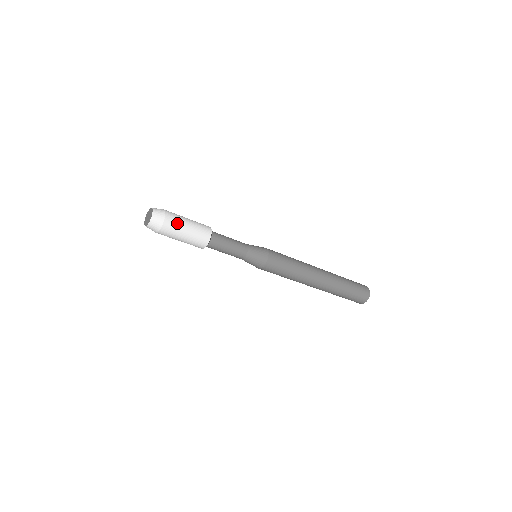
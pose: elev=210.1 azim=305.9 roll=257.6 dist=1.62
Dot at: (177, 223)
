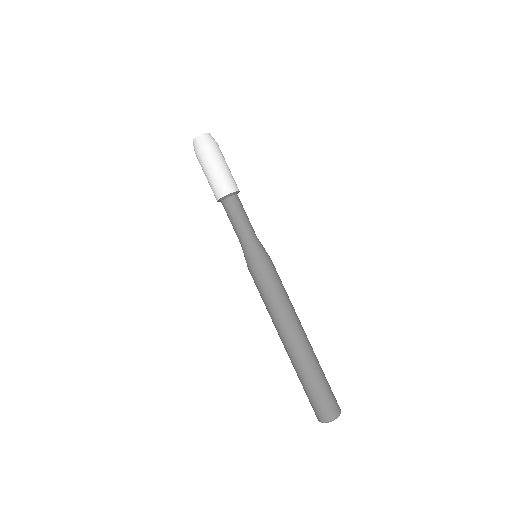
Dot at: (217, 155)
